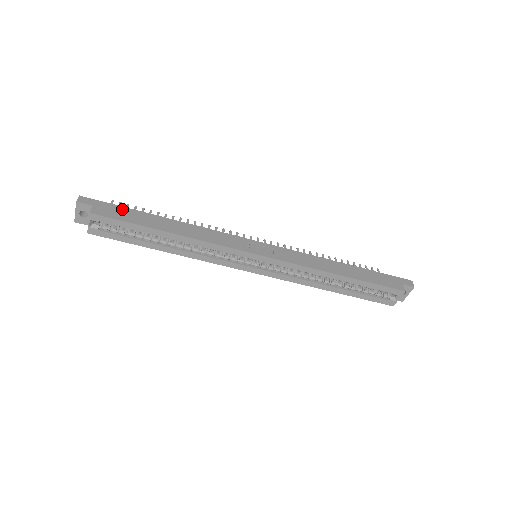
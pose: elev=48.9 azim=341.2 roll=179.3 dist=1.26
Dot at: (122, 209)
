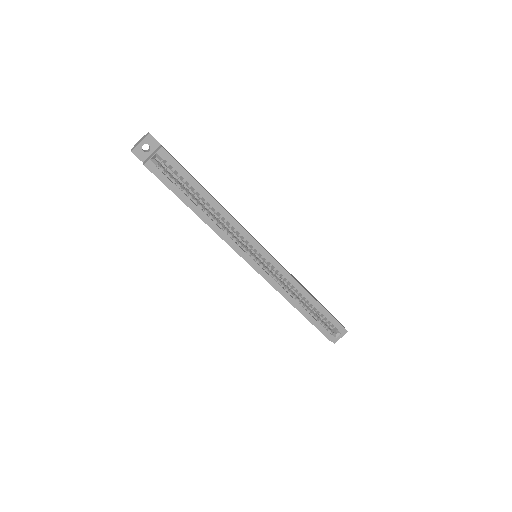
Dot at: occluded
